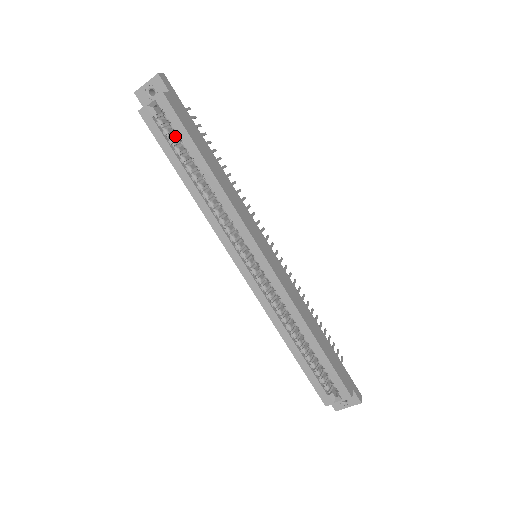
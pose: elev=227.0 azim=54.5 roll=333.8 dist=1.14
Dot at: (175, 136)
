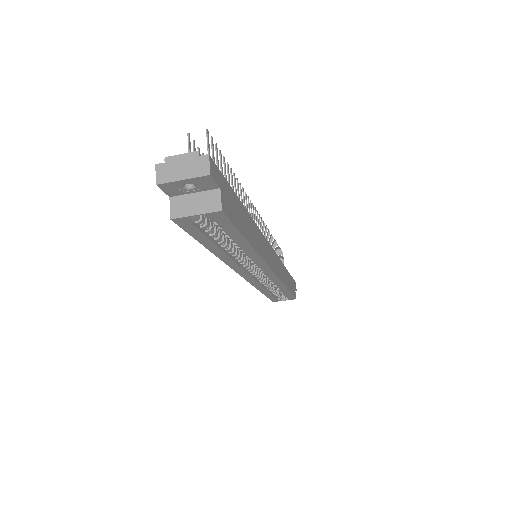
Dot at: occluded
